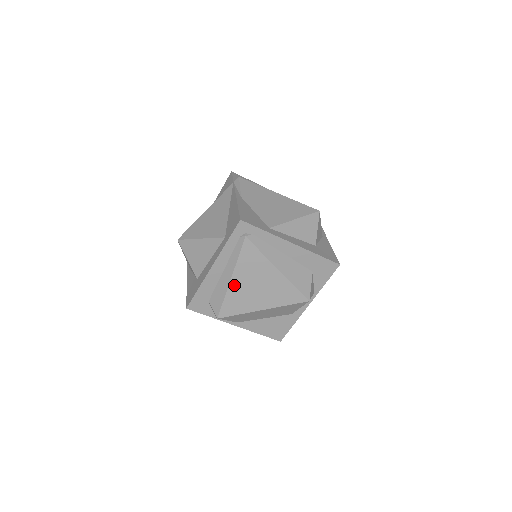
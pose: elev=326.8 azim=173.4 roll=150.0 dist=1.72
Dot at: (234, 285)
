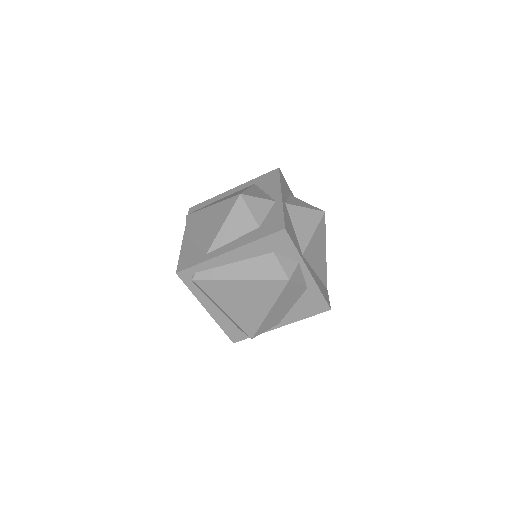
Dot at: (230, 312)
